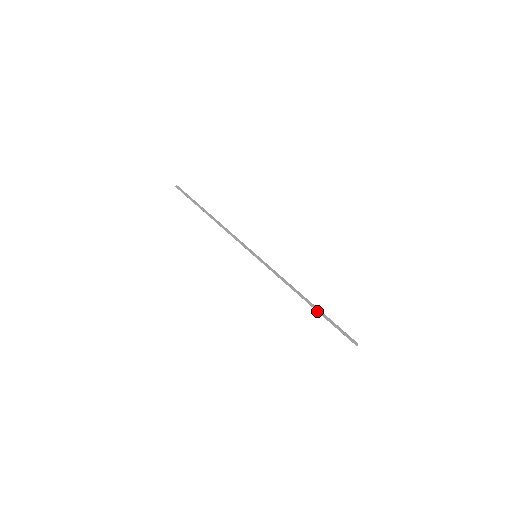
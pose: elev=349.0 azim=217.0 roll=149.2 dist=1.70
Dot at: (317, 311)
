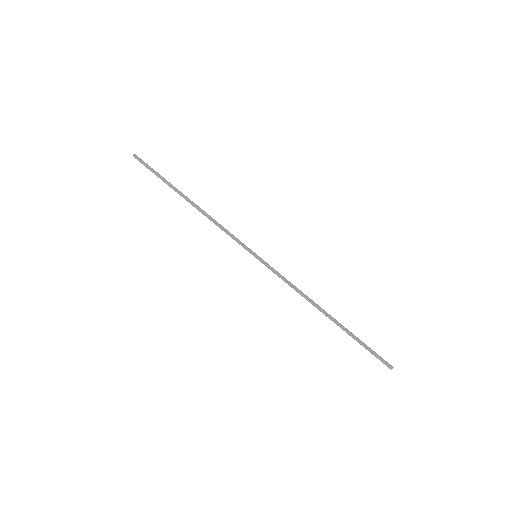
Dot at: (341, 328)
